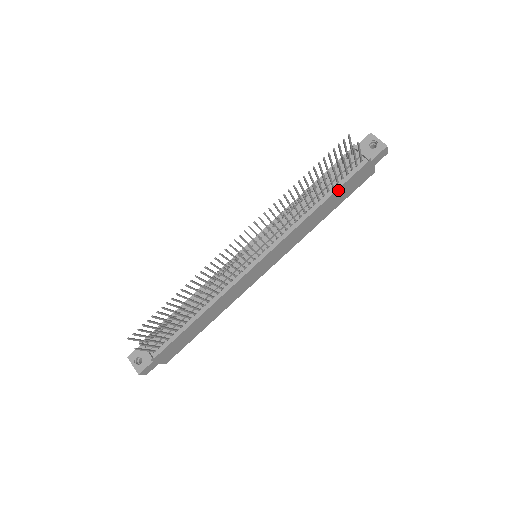
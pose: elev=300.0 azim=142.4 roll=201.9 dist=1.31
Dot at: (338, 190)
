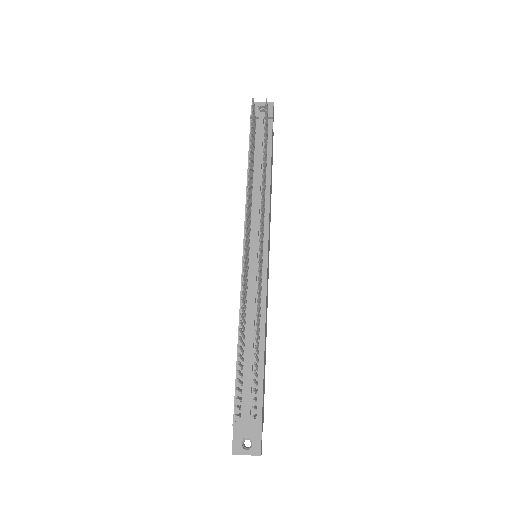
Dot at: (271, 155)
